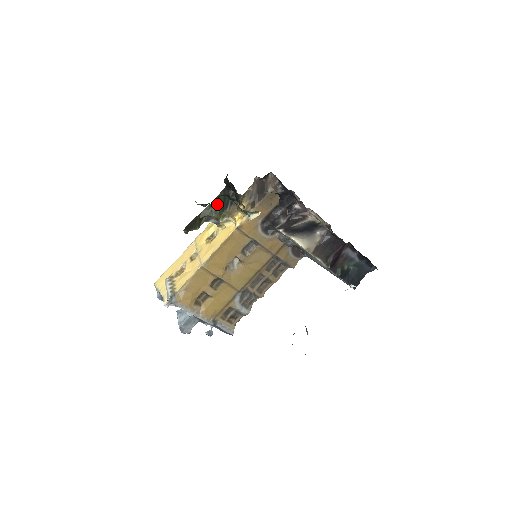
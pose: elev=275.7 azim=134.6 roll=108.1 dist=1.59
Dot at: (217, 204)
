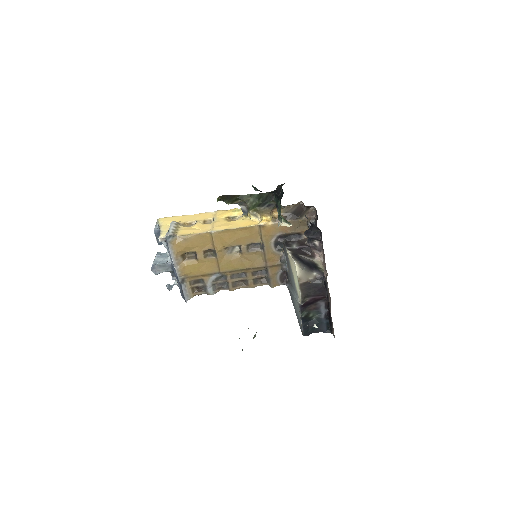
Dot at: (257, 198)
